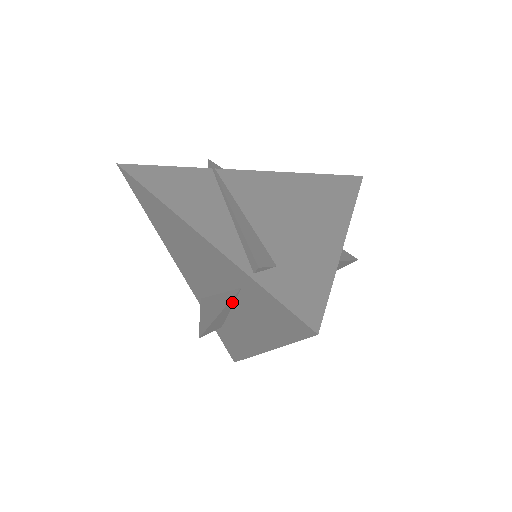
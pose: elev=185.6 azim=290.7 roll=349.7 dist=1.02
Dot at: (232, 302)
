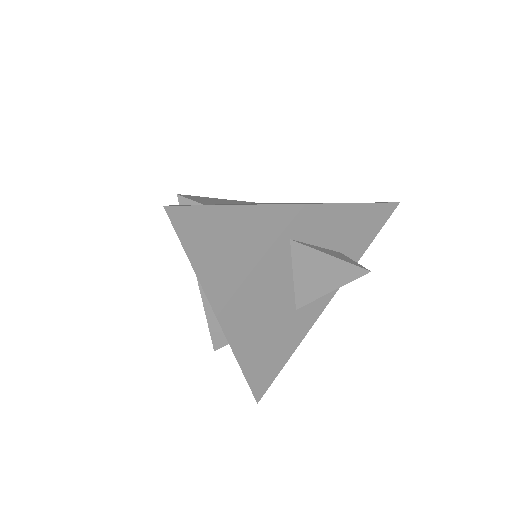
Dot at: occluded
